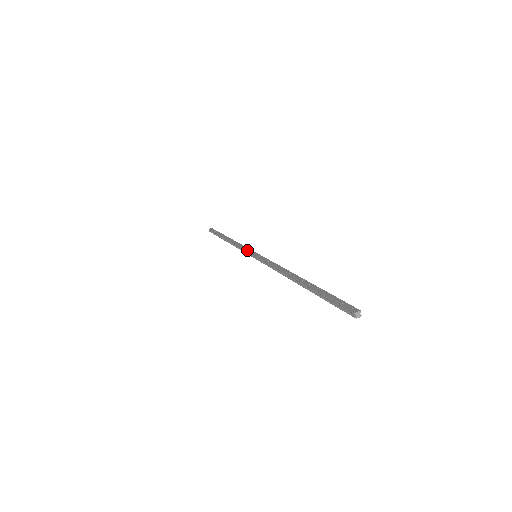
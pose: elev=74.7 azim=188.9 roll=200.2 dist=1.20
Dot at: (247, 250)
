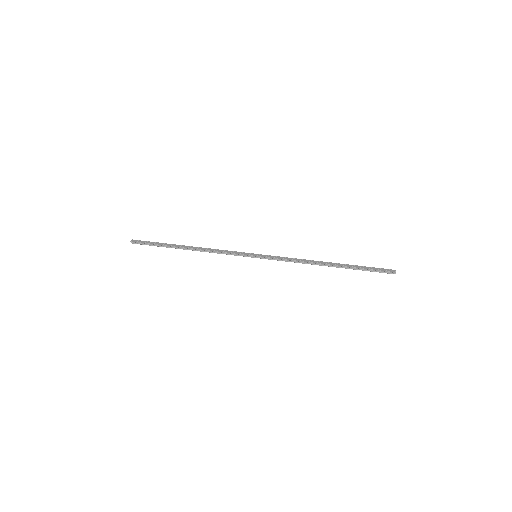
Dot at: (240, 253)
